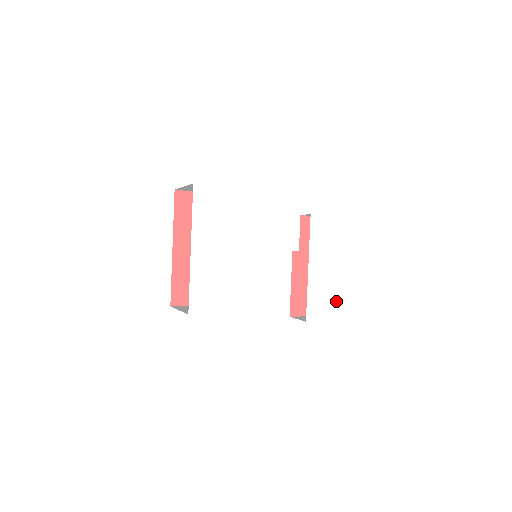
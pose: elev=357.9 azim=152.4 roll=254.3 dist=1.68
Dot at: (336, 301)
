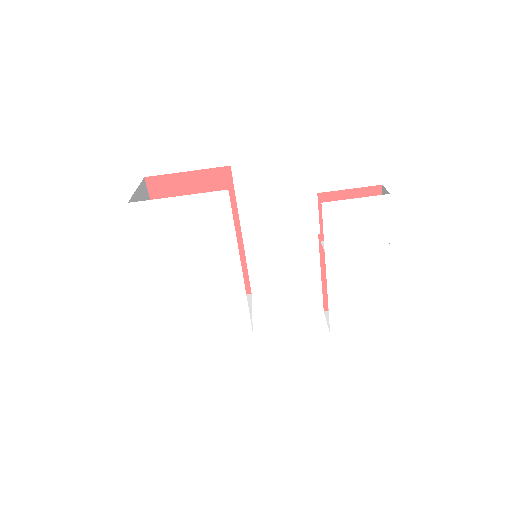
Dot at: (378, 306)
